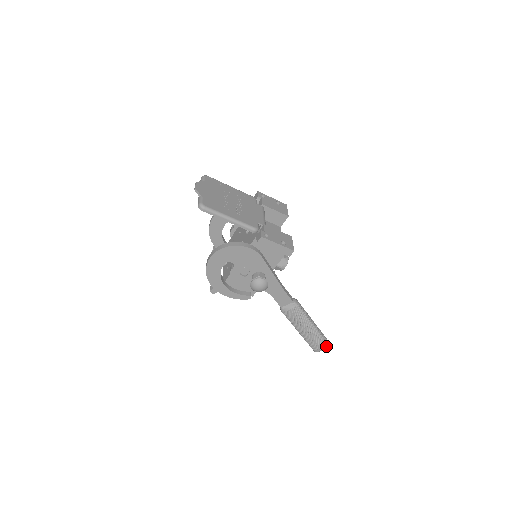
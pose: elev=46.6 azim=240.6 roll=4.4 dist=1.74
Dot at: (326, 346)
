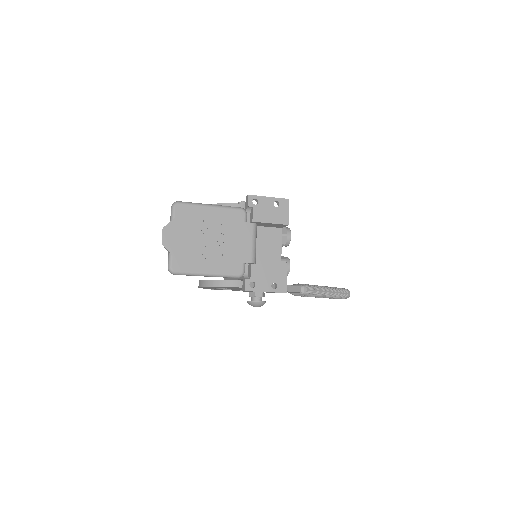
Dot at: (345, 298)
